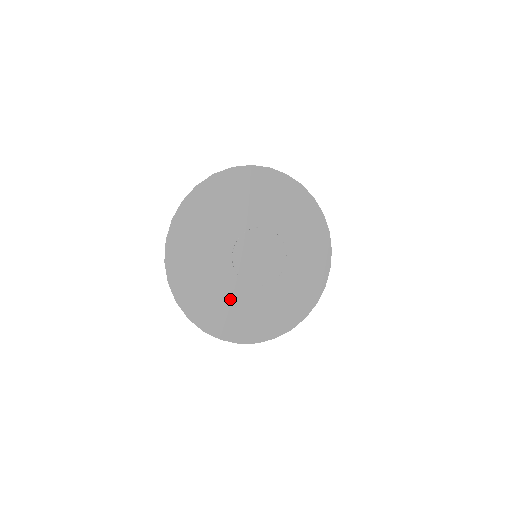
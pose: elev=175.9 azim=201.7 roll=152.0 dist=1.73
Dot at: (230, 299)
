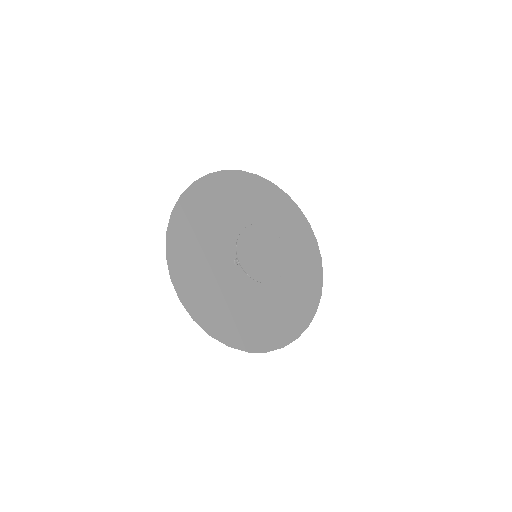
Dot at: (264, 308)
